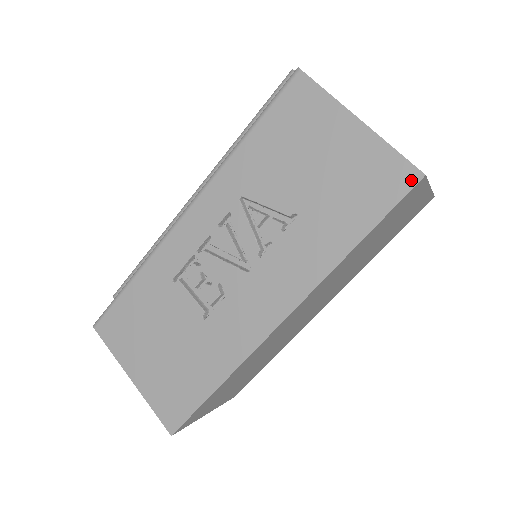
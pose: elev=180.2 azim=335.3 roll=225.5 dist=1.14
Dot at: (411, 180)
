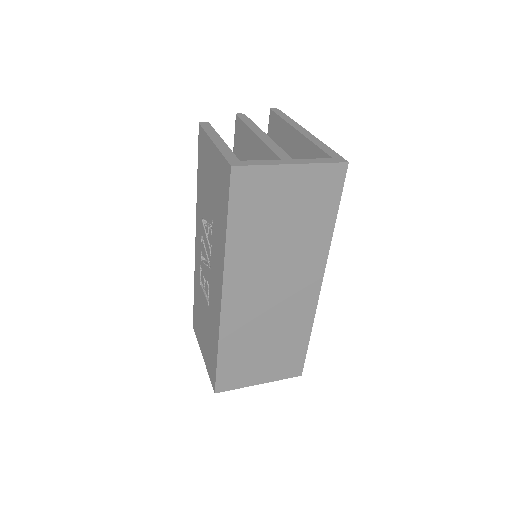
Dot at: (229, 173)
